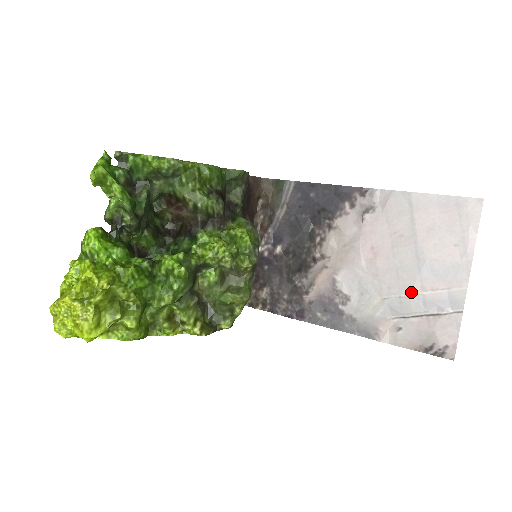
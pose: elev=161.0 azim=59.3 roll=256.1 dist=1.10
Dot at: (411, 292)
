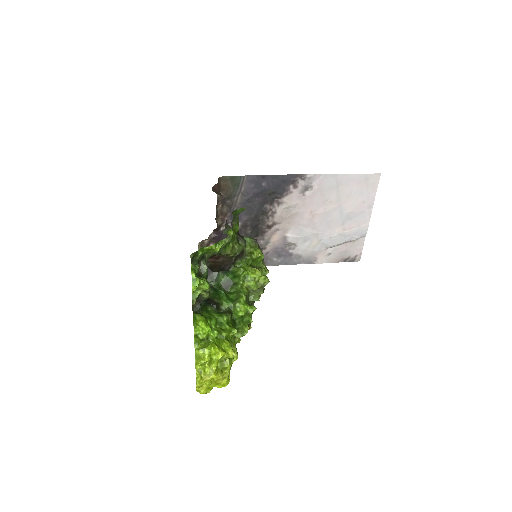
Dot at: (337, 233)
